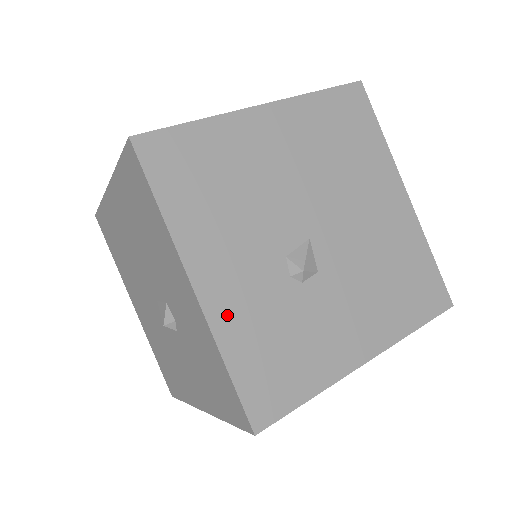
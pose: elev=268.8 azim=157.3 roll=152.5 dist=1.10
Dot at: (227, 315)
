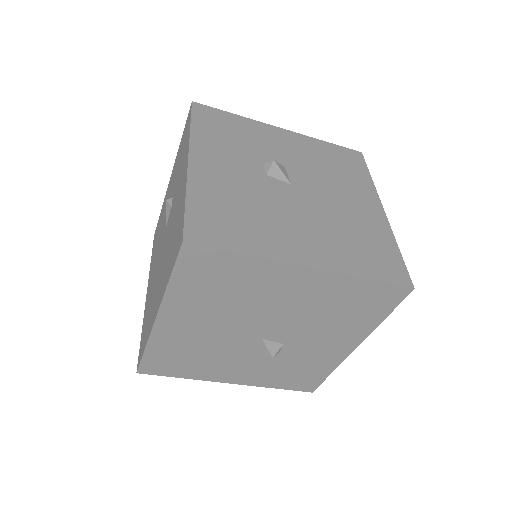
Dot at: (256, 380)
